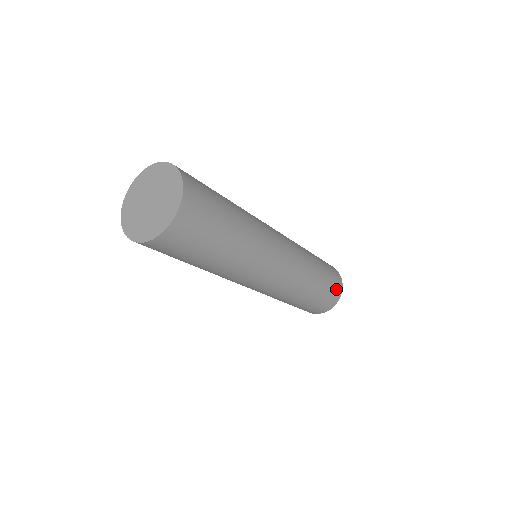
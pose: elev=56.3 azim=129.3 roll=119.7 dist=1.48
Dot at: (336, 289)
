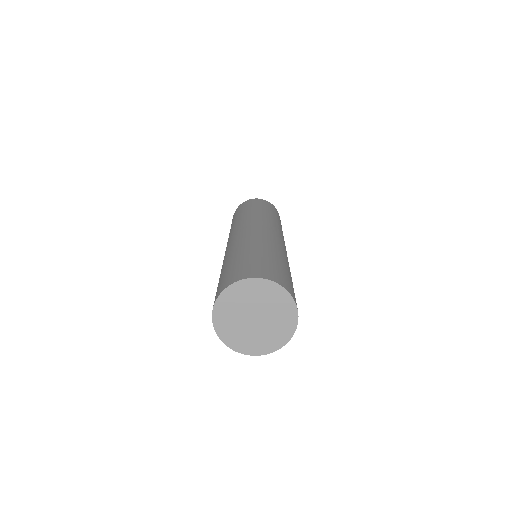
Dot at: occluded
